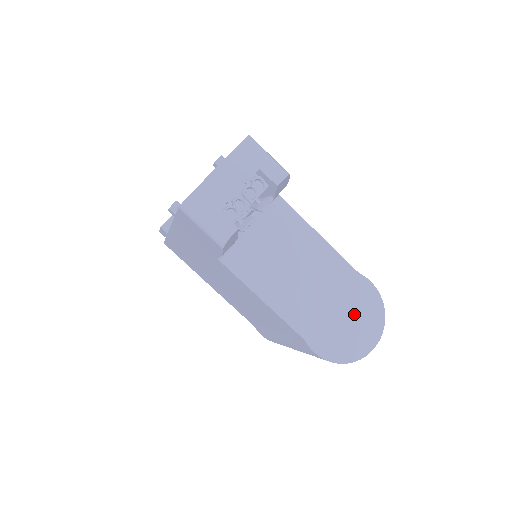
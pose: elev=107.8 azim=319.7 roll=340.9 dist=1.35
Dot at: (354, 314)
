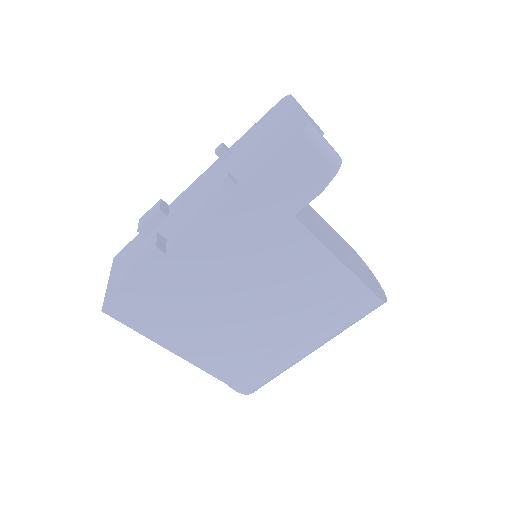
Dot at: (361, 266)
